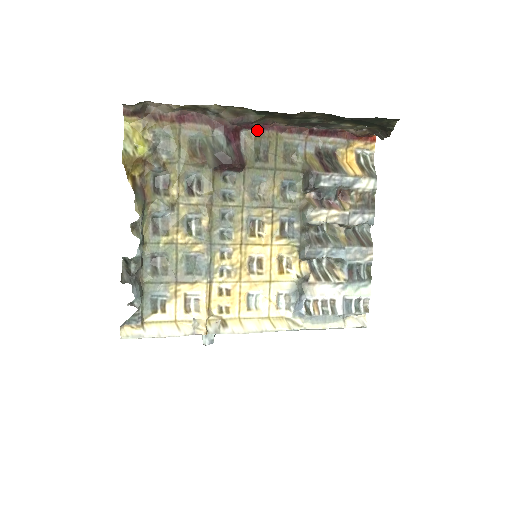
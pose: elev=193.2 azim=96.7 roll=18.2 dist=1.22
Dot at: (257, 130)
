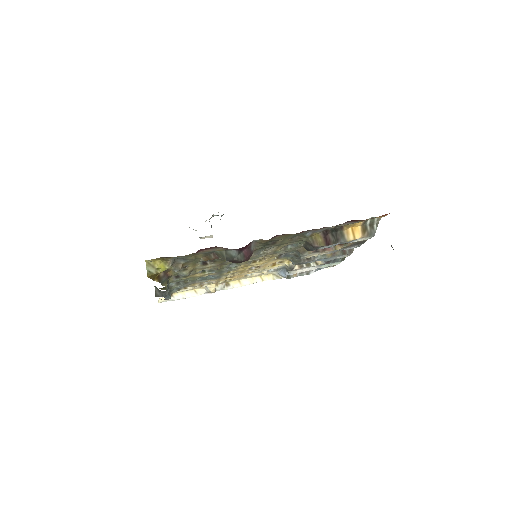
Dot at: (269, 239)
